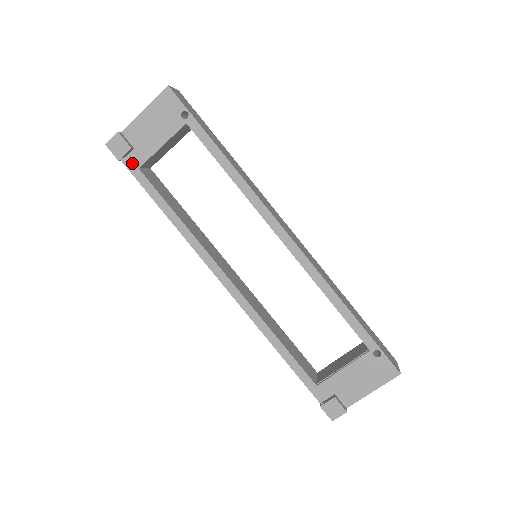
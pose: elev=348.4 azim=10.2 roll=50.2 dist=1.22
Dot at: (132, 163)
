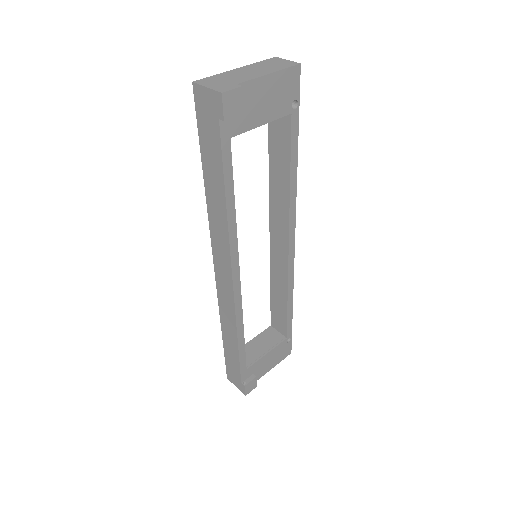
Dot at: (228, 128)
